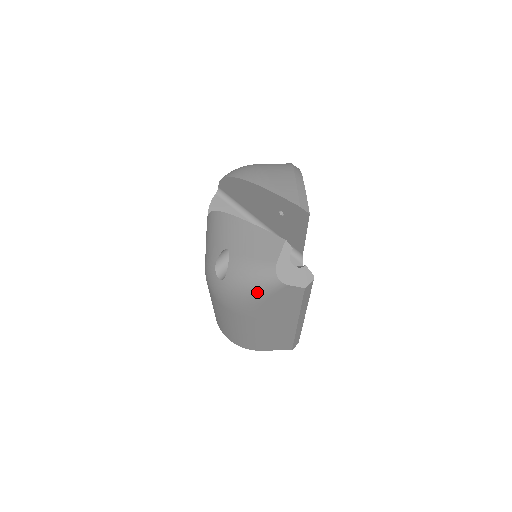
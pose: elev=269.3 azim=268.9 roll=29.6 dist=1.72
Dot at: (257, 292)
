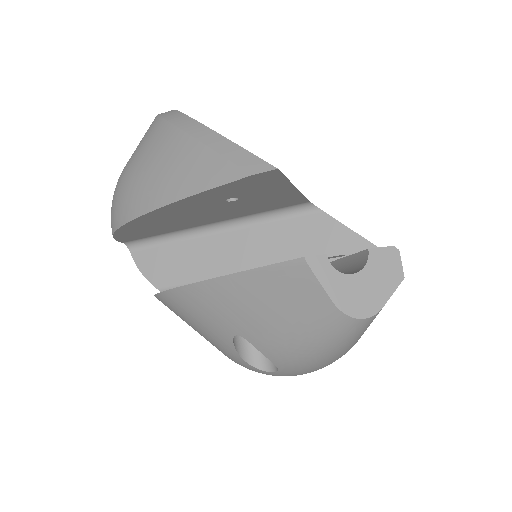
Dot at: (344, 349)
